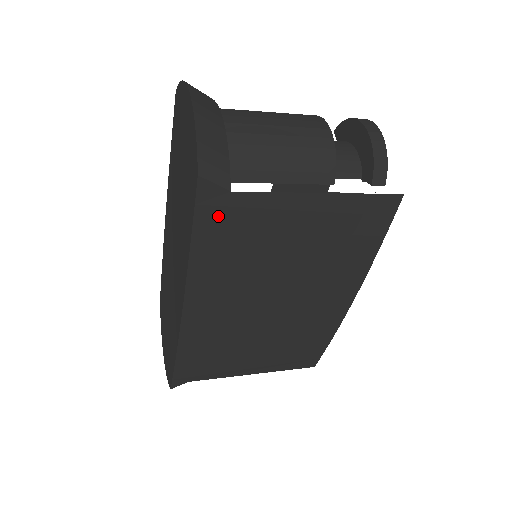
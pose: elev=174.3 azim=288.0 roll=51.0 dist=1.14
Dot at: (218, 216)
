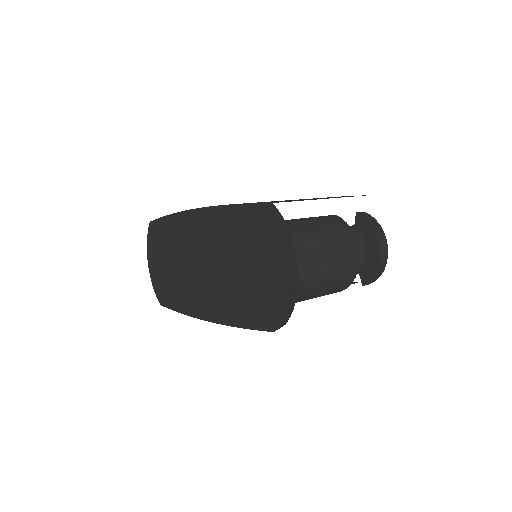
Dot at: occluded
